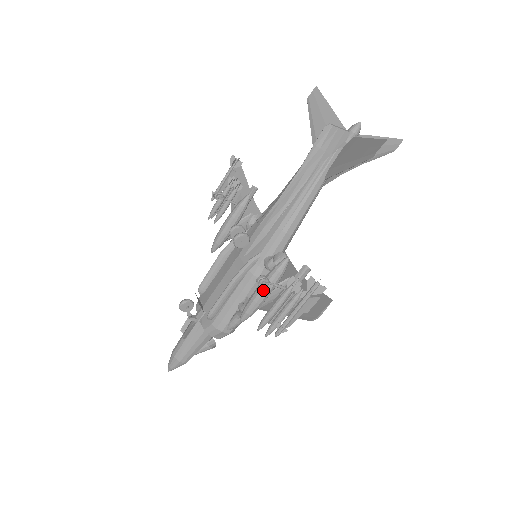
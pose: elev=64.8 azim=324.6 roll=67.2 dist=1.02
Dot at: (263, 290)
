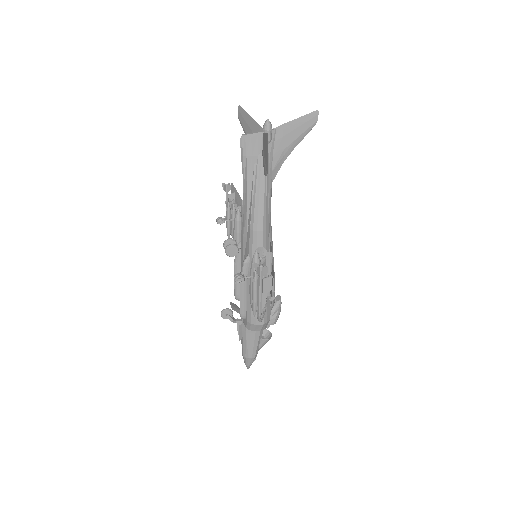
Dot at: occluded
